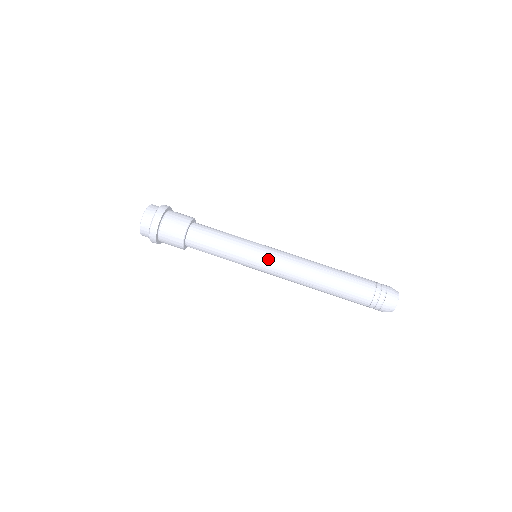
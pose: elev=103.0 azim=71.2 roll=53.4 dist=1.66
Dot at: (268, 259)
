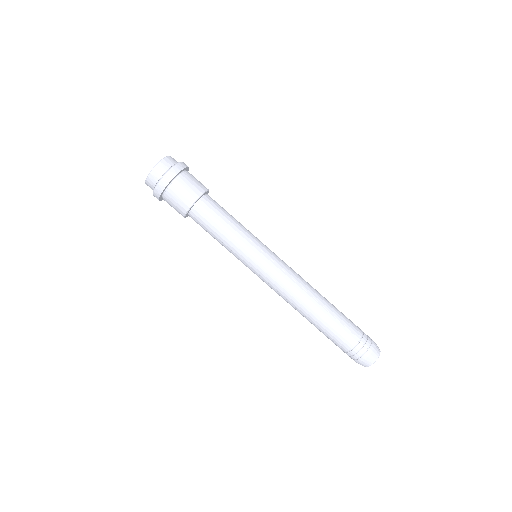
Dot at: (266, 268)
